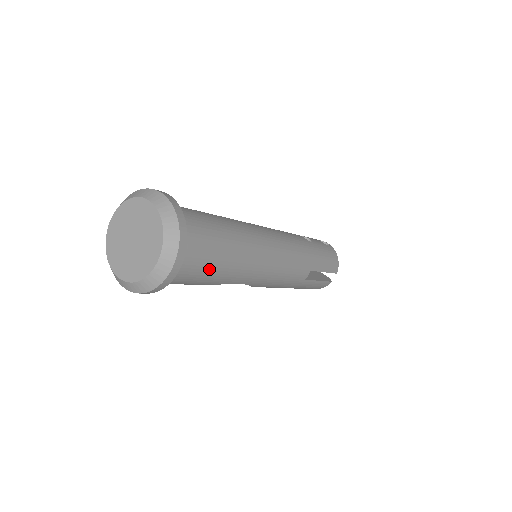
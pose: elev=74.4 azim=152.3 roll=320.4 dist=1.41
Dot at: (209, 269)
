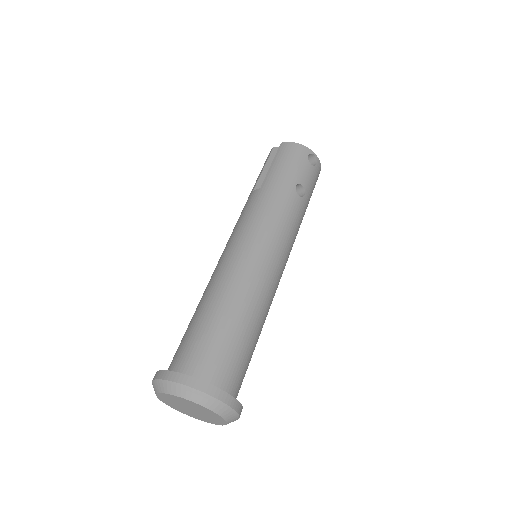
Dot at: occluded
